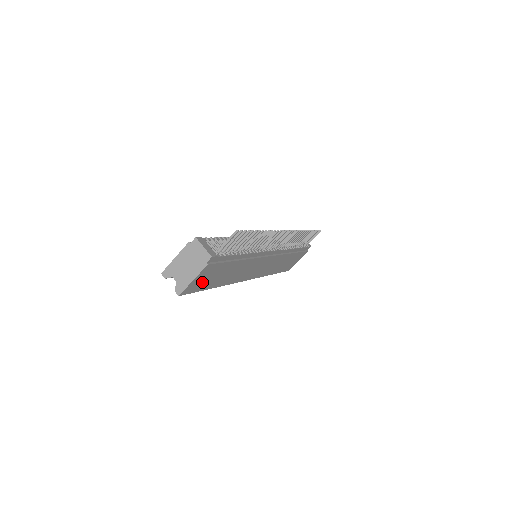
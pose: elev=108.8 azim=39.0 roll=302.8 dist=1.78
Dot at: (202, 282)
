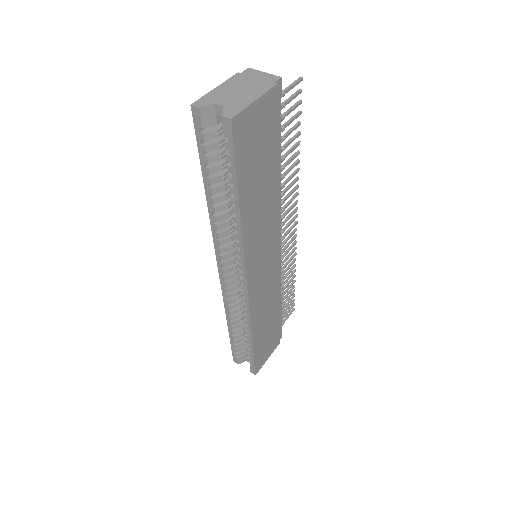
Dot at: (250, 143)
